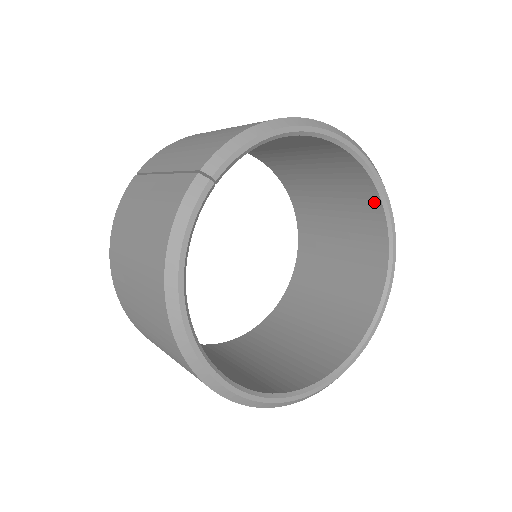
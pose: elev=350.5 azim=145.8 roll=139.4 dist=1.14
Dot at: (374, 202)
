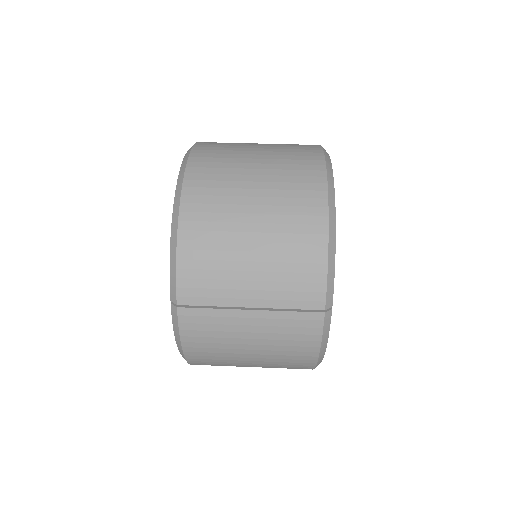
Dot at: occluded
